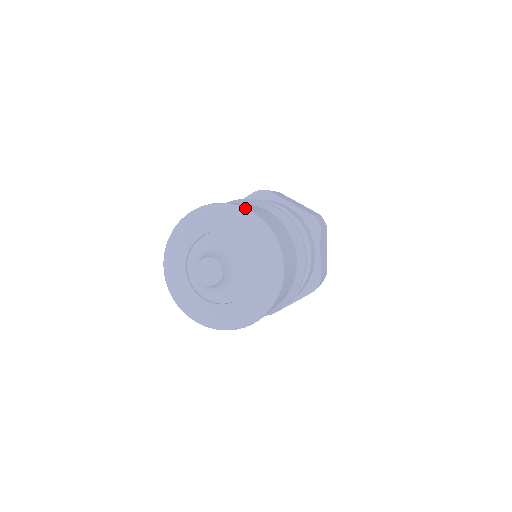
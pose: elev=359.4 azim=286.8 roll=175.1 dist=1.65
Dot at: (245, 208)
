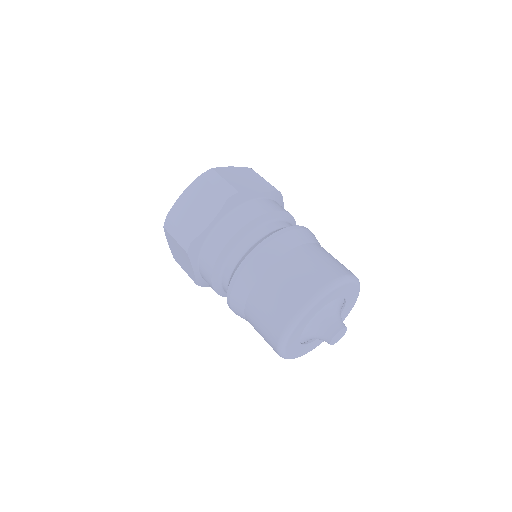
Dot at: (342, 278)
